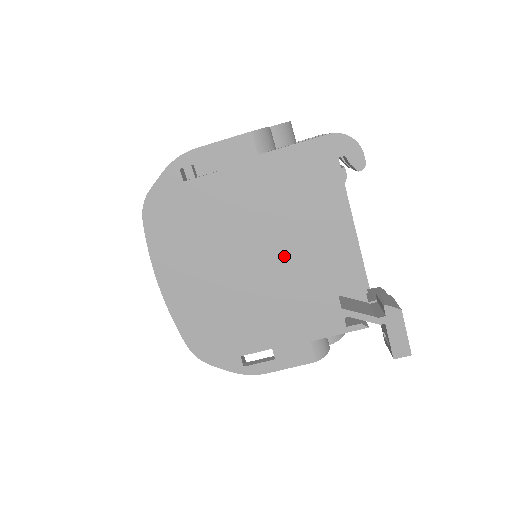
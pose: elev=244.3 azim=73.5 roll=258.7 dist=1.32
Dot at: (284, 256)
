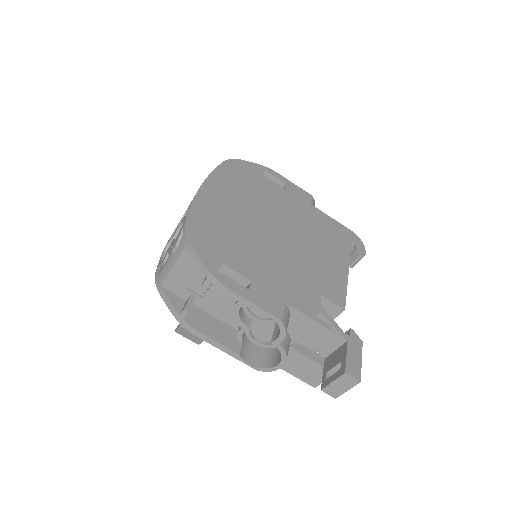
Dot at: (298, 246)
